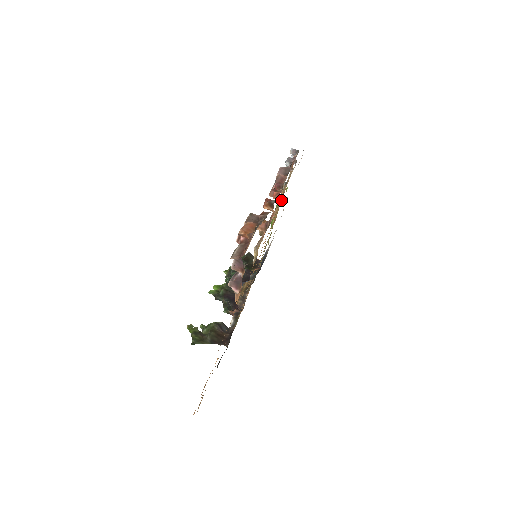
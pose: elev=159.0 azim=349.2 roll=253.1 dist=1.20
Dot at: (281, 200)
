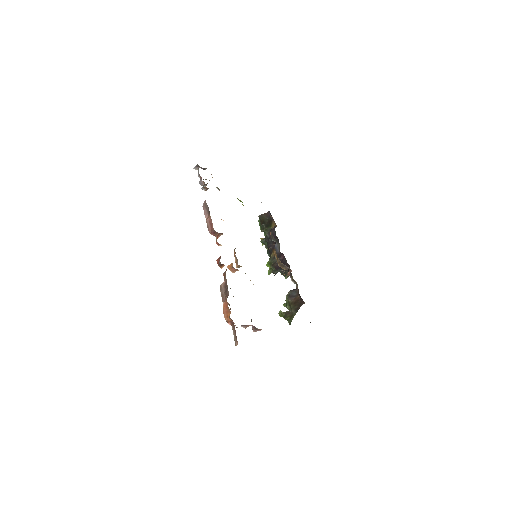
Dot at: occluded
